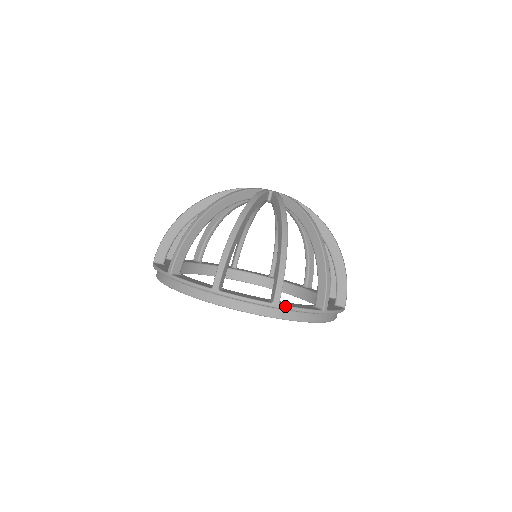
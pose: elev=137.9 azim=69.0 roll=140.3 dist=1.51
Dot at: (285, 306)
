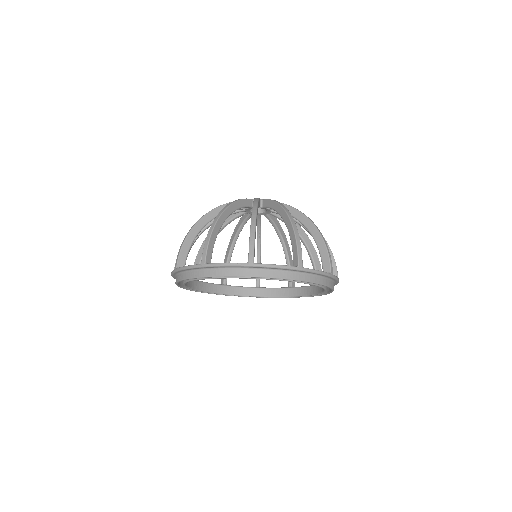
Dot at: (307, 268)
